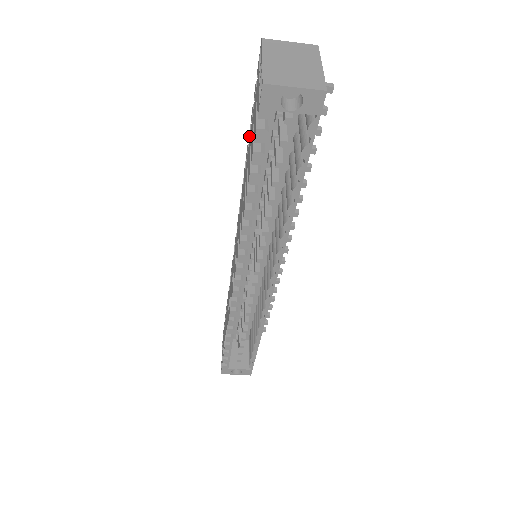
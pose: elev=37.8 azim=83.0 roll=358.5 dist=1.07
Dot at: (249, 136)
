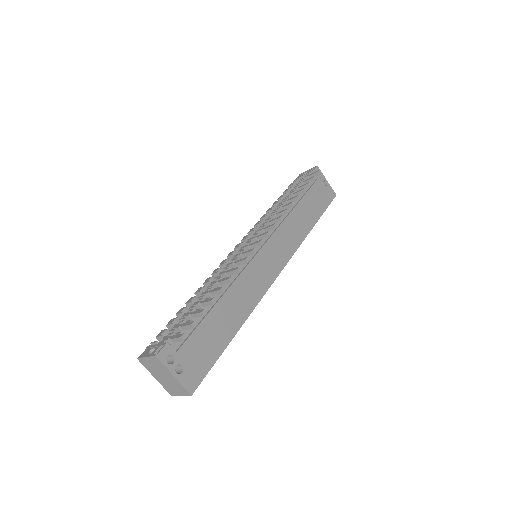
Dot at: occluded
